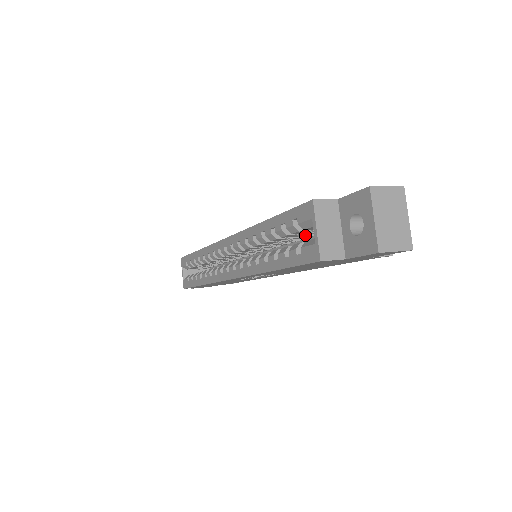
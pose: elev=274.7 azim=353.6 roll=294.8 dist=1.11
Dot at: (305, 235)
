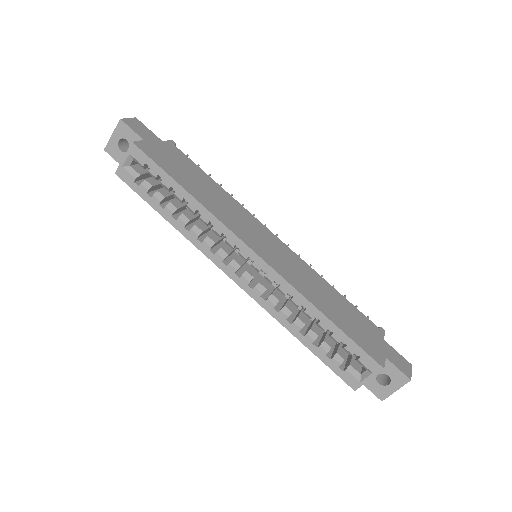
Dot at: occluded
